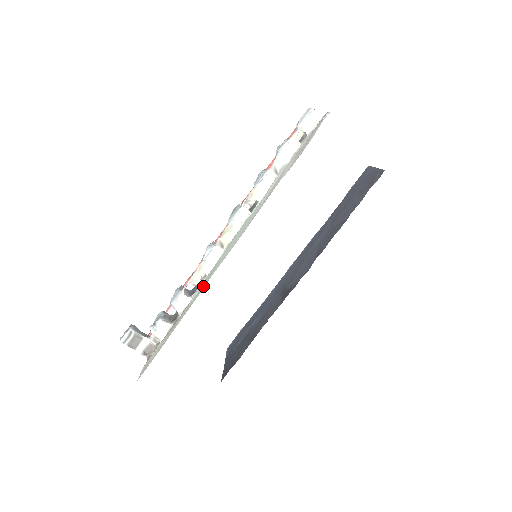
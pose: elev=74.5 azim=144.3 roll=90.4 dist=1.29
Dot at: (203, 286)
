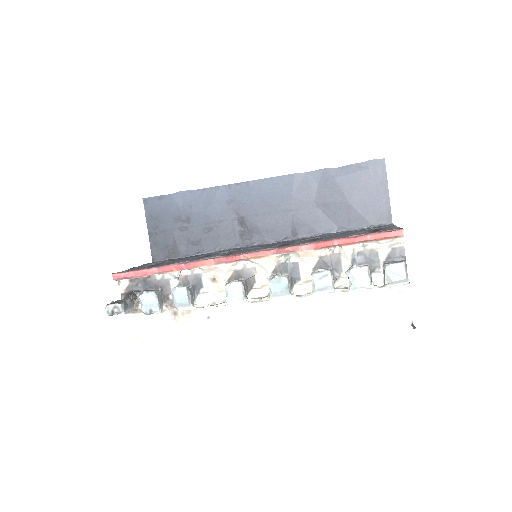
Dot at: (226, 330)
